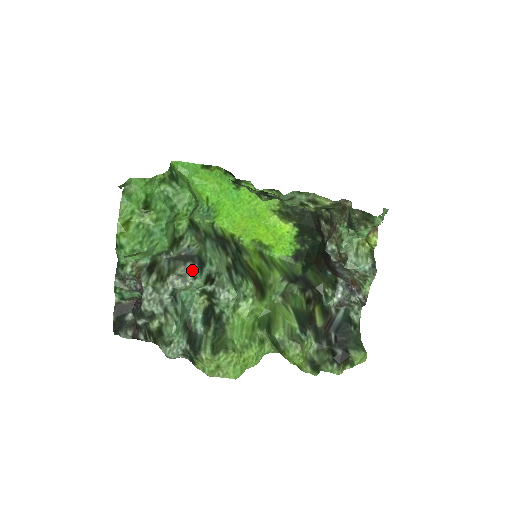
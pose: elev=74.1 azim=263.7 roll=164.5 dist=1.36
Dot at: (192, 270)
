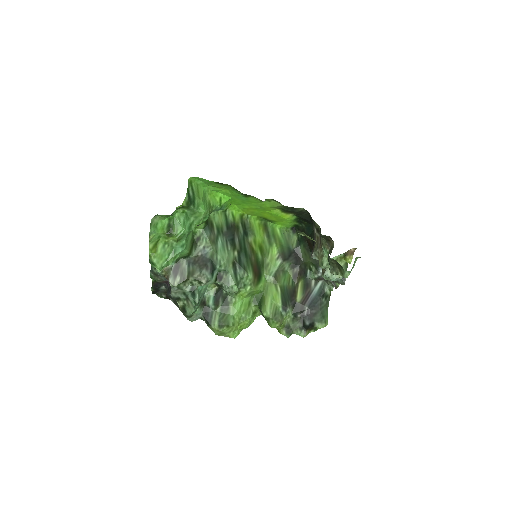
Dot at: (206, 276)
